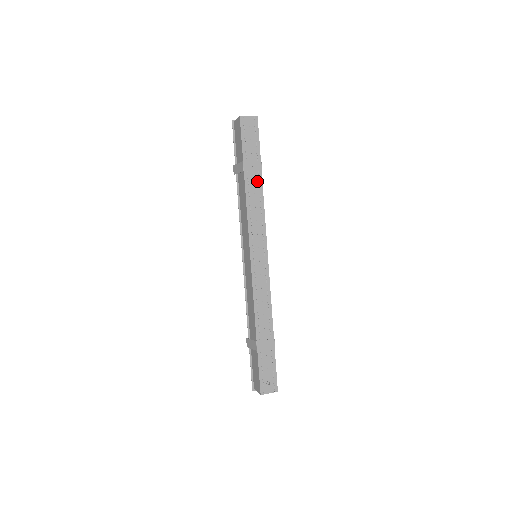
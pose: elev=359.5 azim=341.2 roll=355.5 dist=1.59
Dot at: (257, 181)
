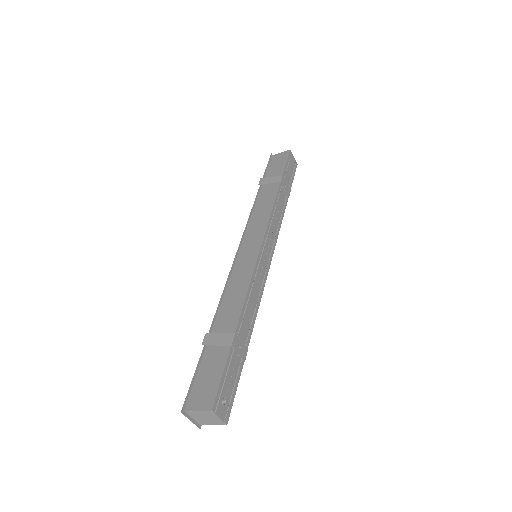
Dot at: (284, 200)
